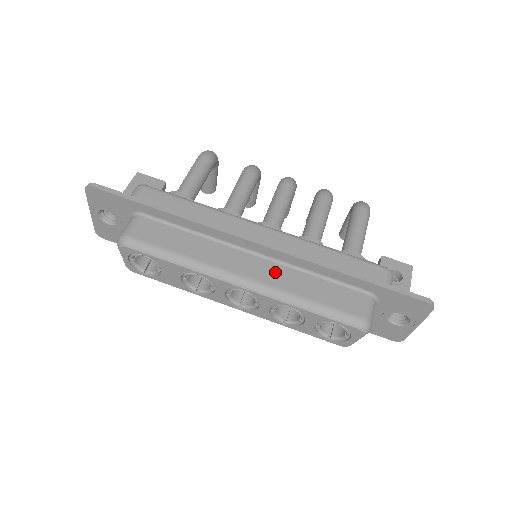
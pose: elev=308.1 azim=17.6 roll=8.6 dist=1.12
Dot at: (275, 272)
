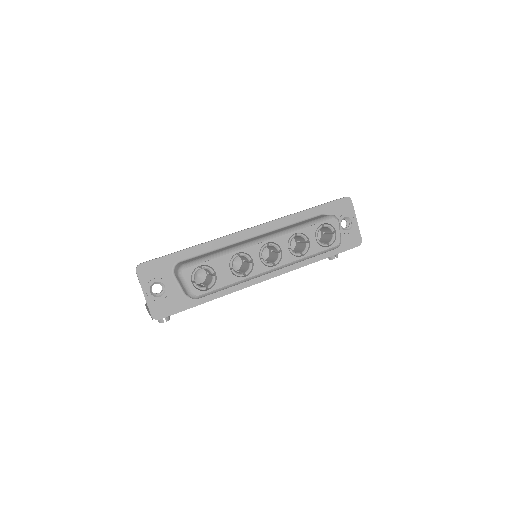
Dot at: (273, 232)
